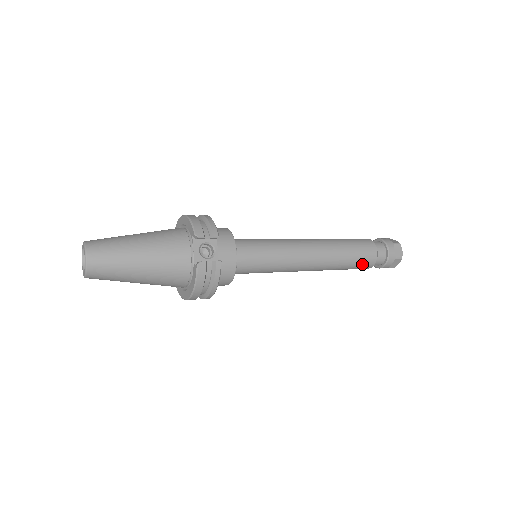
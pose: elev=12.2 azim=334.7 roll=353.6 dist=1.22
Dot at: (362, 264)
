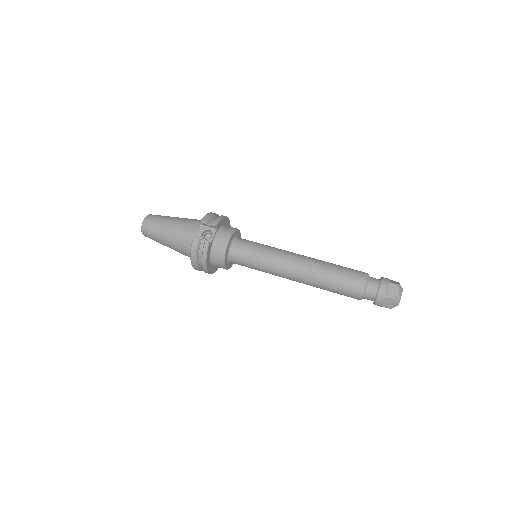
Dot at: (347, 290)
